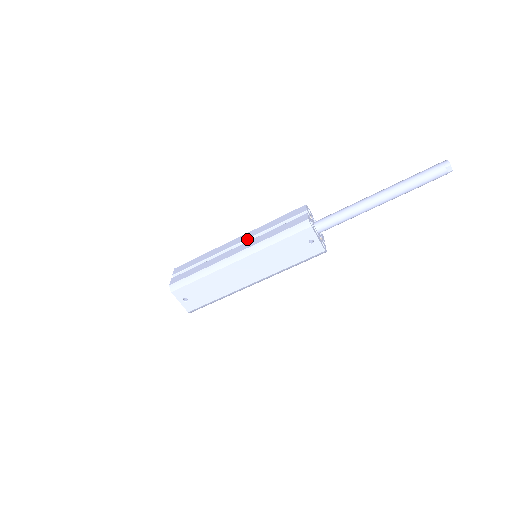
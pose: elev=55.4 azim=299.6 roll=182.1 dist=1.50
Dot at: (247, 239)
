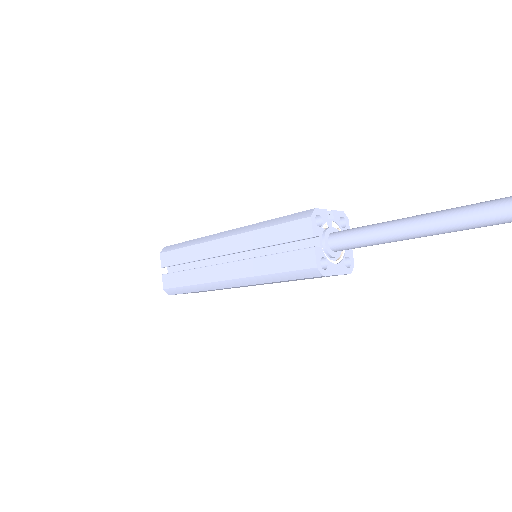
Dot at: (236, 252)
